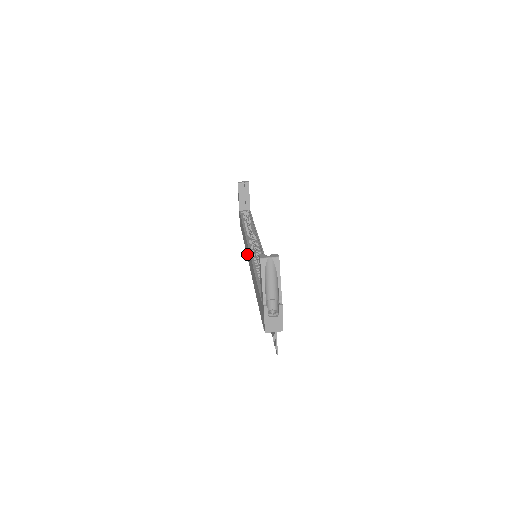
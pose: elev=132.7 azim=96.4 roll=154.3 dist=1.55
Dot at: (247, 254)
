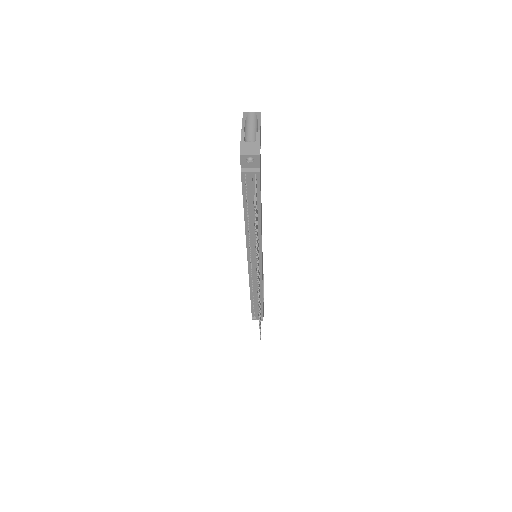
Dot at: occluded
